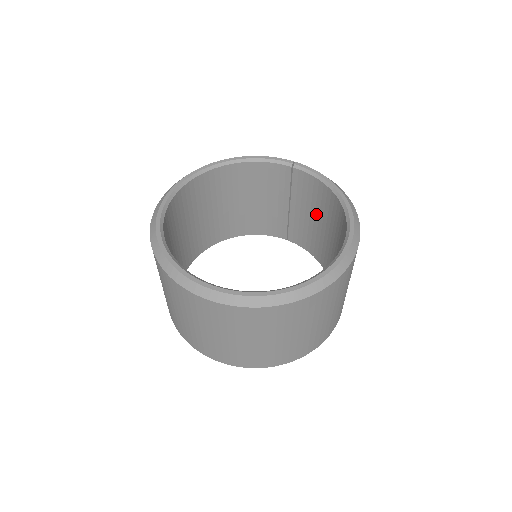
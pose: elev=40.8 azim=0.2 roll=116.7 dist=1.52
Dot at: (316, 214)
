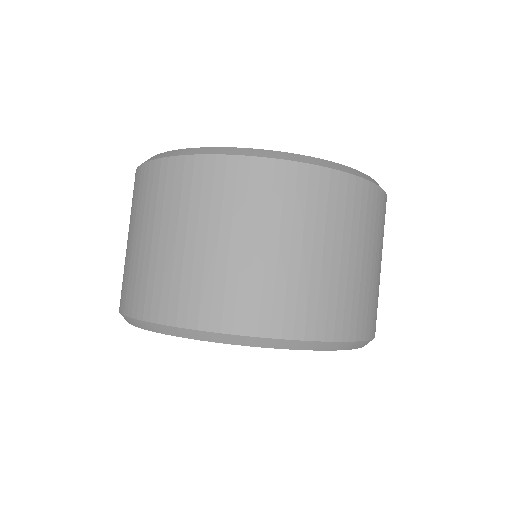
Dot at: occluded
